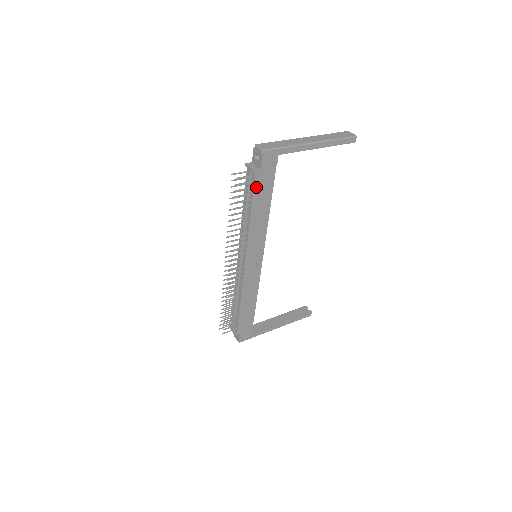
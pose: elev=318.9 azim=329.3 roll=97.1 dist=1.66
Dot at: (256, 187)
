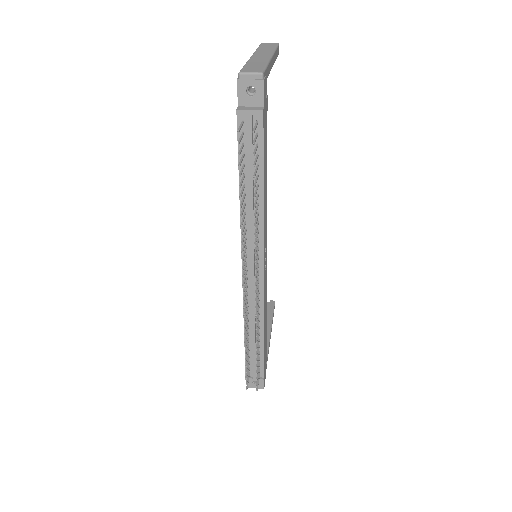
Dot at: (263, 140)
